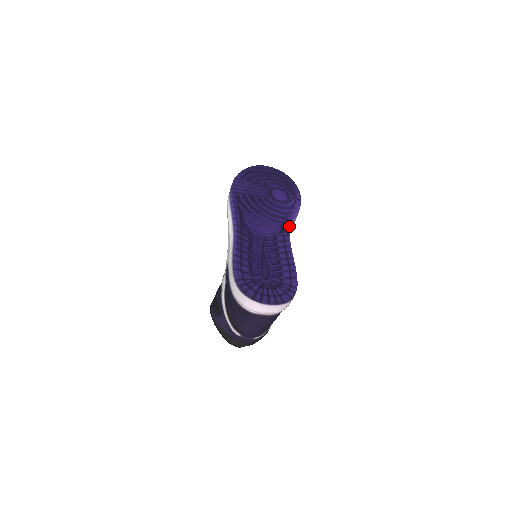
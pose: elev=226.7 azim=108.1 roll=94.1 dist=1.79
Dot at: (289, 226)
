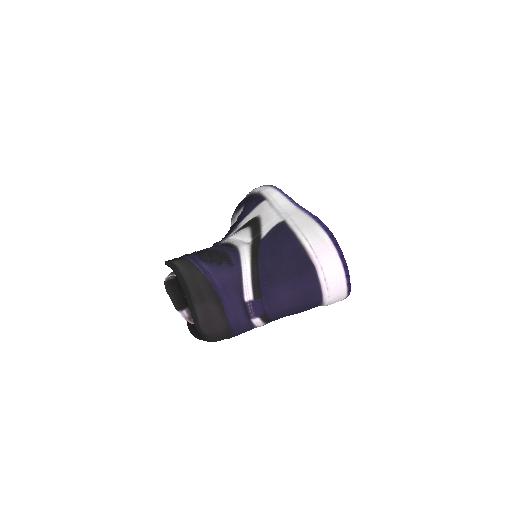
Dot at: occluded
